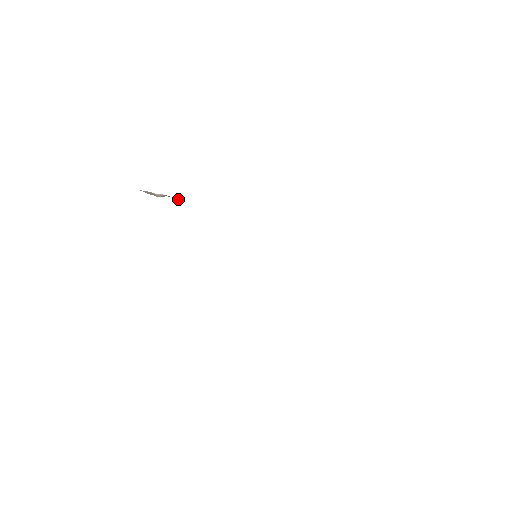
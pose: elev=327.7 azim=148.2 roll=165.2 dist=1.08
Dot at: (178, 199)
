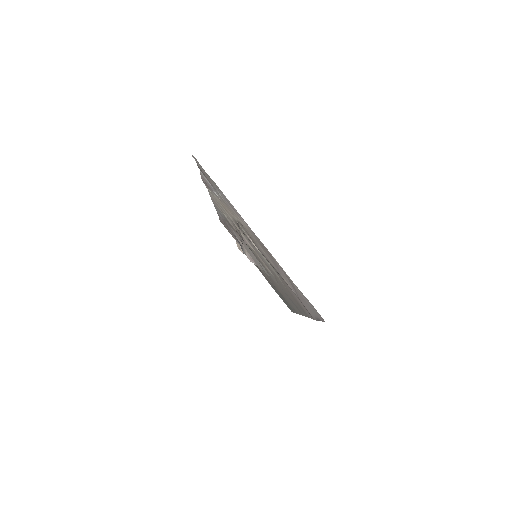
Dot at: occluded
